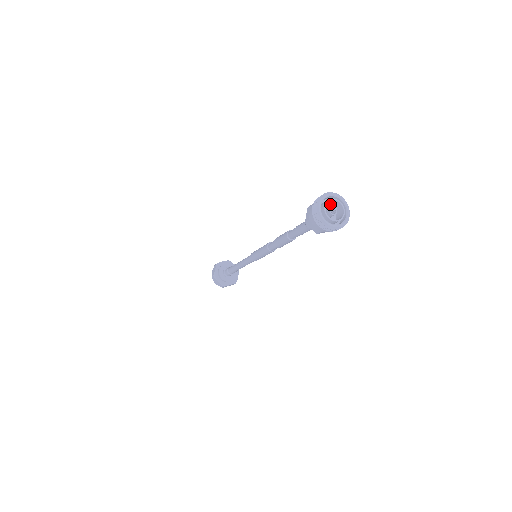
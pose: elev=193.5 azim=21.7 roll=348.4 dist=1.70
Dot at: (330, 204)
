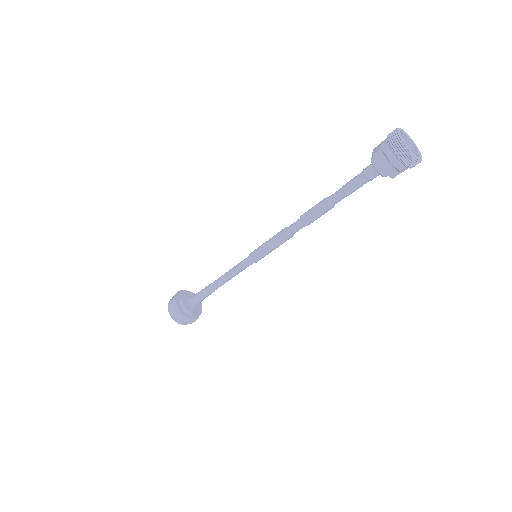
Dot at: occluded
